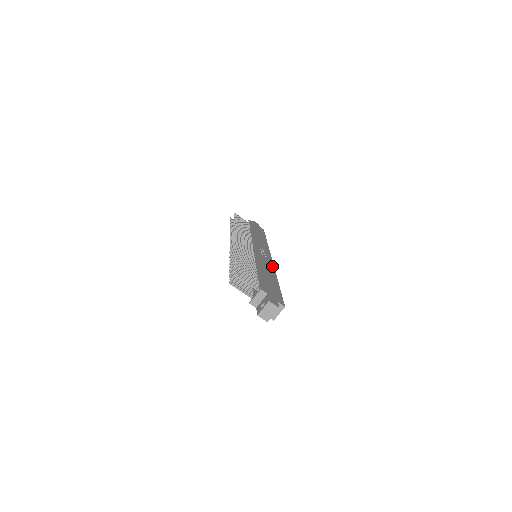
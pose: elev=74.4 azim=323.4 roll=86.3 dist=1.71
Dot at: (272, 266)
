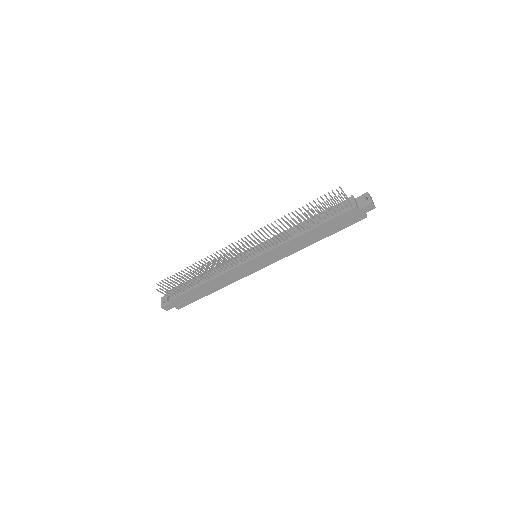
Dot at: occluded
